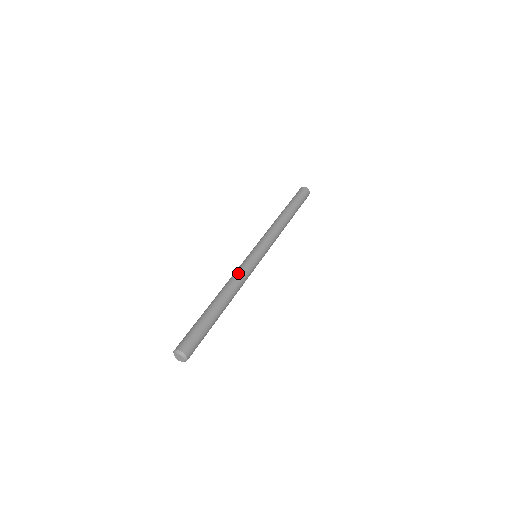
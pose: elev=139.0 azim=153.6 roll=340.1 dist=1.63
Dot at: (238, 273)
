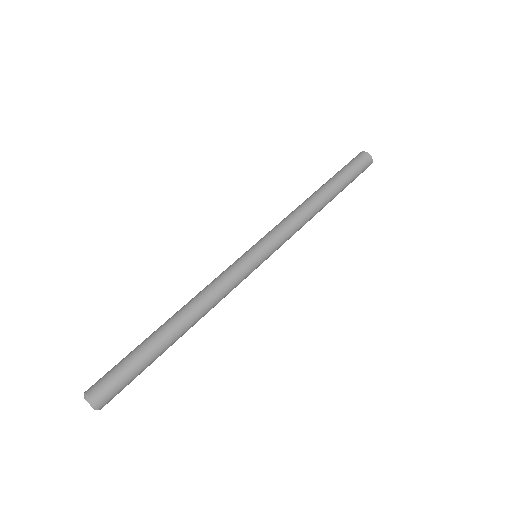
Dot at: (217, 283)
